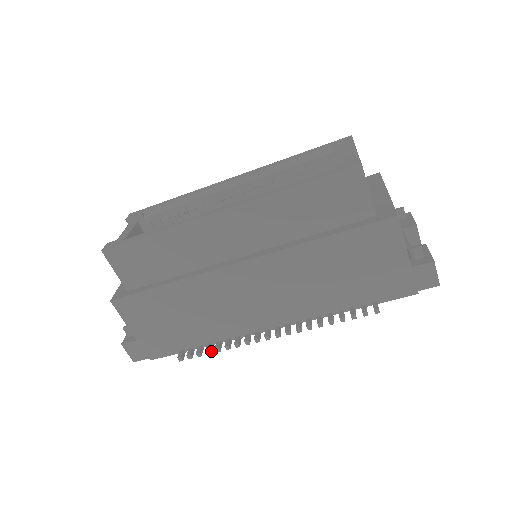
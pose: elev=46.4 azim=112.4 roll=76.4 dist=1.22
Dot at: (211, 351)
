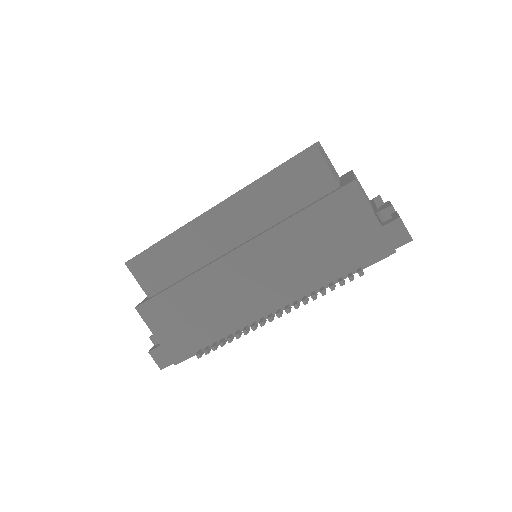
Dot at: (224, 344)
